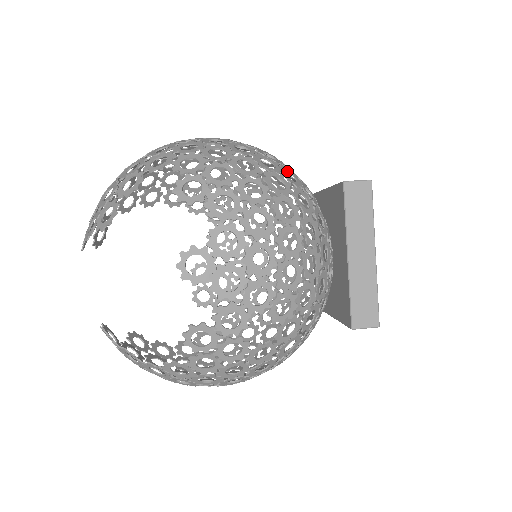
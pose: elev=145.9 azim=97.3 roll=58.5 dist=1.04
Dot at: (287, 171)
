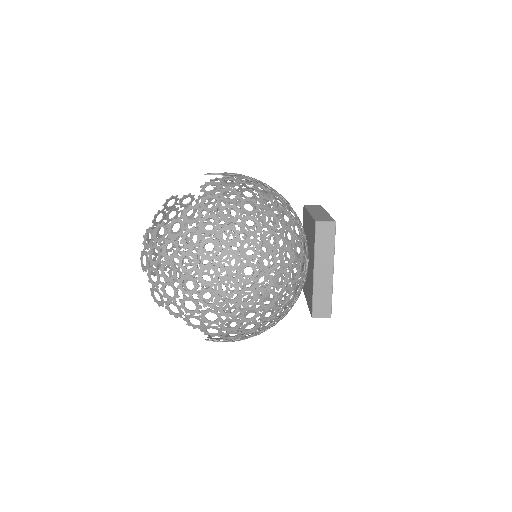
Dot at: occluded
